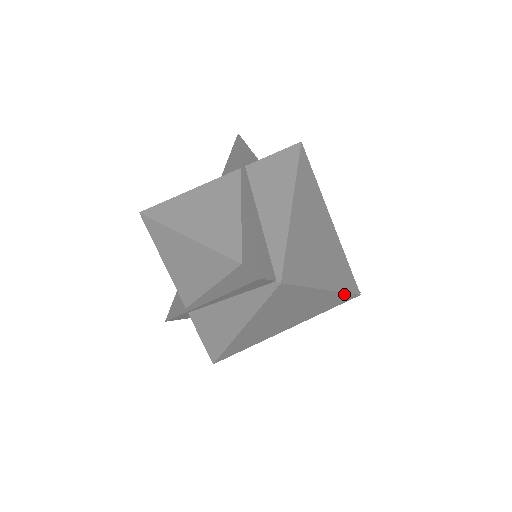
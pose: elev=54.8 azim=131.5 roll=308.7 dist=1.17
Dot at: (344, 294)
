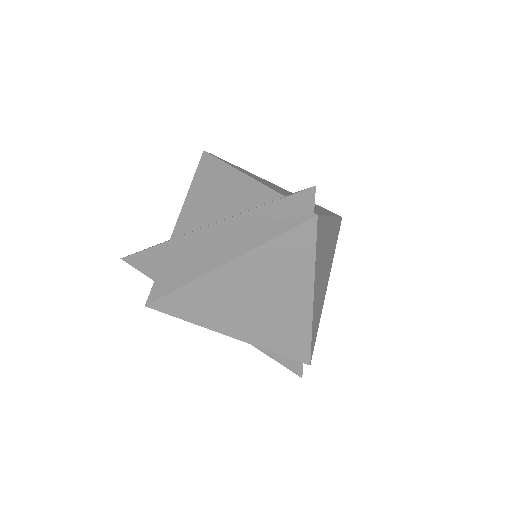
Dot at: (308, 337)
